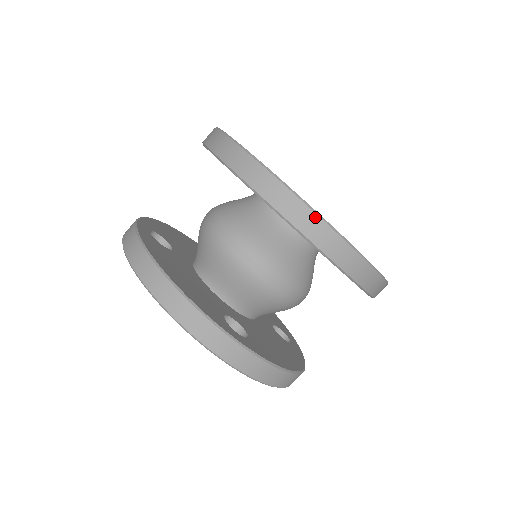
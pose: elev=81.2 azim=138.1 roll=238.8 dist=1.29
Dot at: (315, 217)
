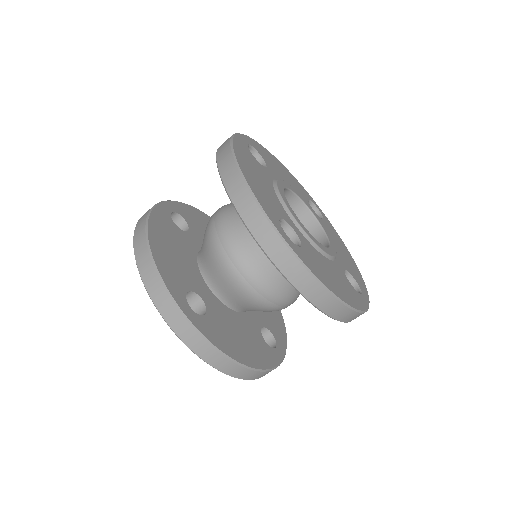
Dot at: occluded
